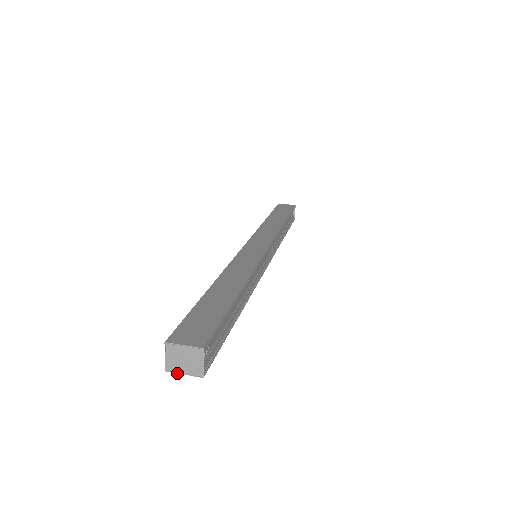
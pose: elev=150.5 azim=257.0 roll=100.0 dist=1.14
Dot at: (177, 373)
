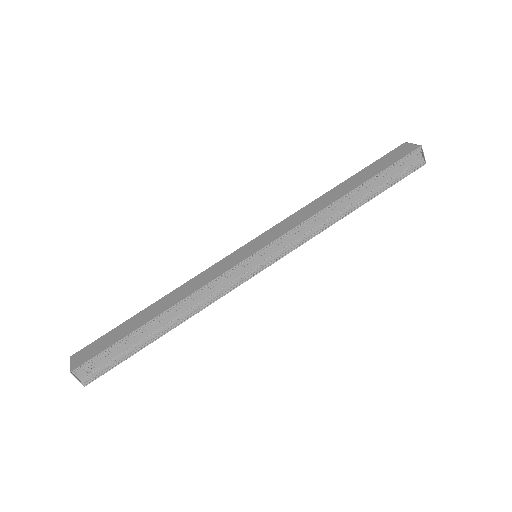
Dot at: occluded
